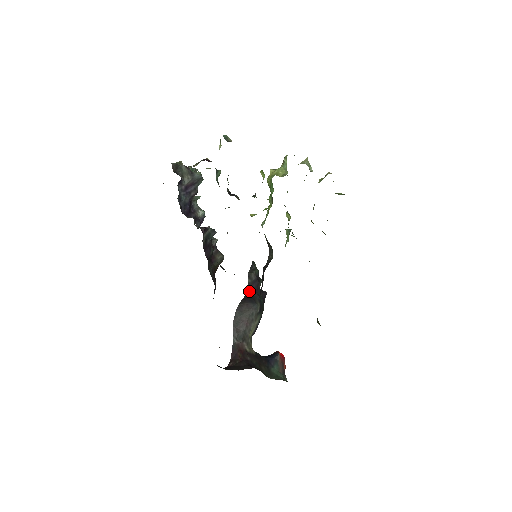
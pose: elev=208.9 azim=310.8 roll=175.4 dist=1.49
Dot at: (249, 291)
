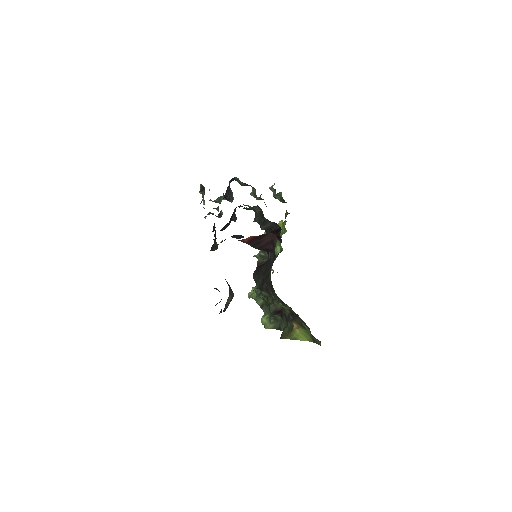
Dot at: occluded
